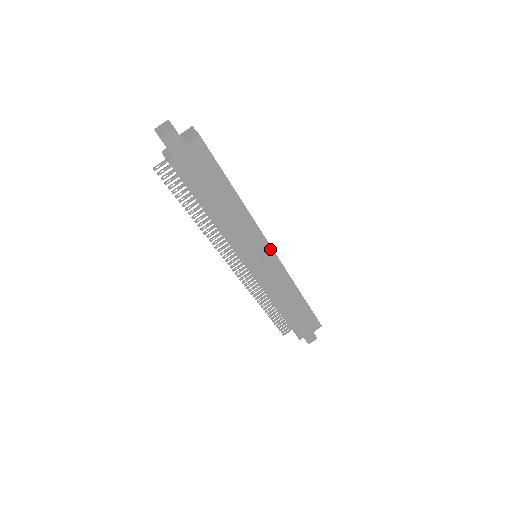
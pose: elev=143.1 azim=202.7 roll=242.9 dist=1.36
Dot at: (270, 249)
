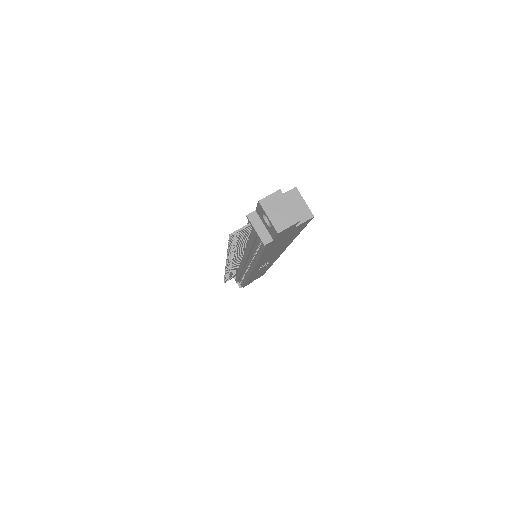
Dot at: occluded
